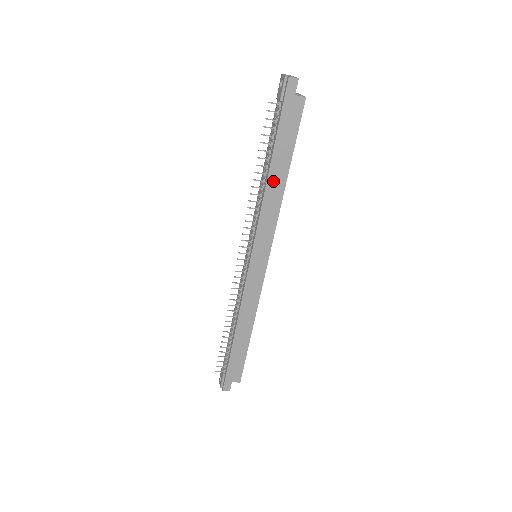
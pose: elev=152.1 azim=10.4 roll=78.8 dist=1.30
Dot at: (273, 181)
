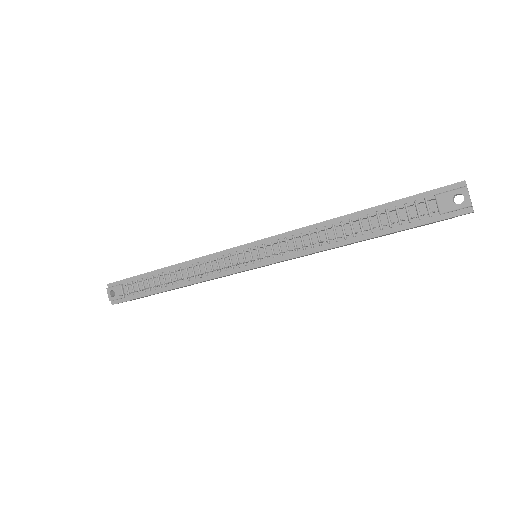
Dot at: (349, 244)
